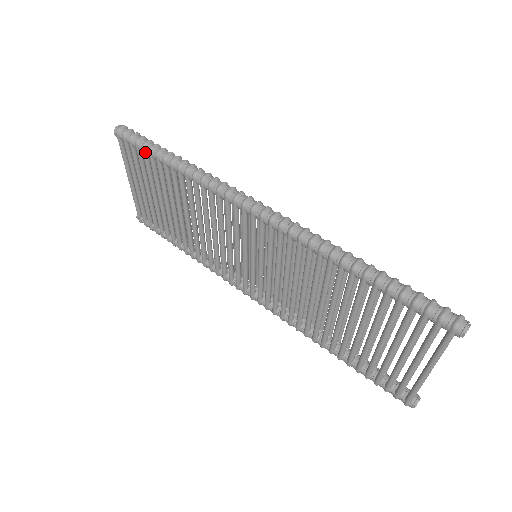
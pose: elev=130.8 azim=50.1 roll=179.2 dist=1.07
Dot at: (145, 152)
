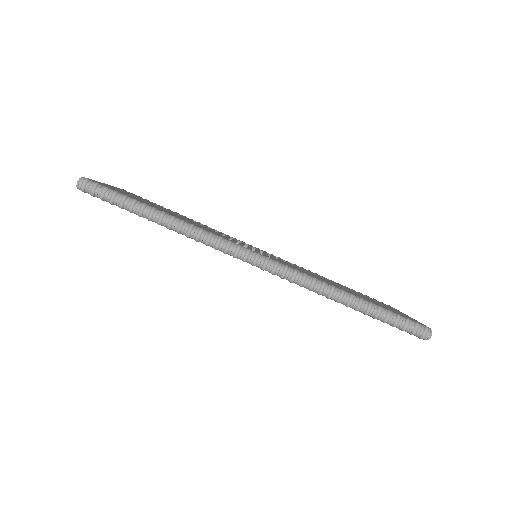
Dot at: occluded
